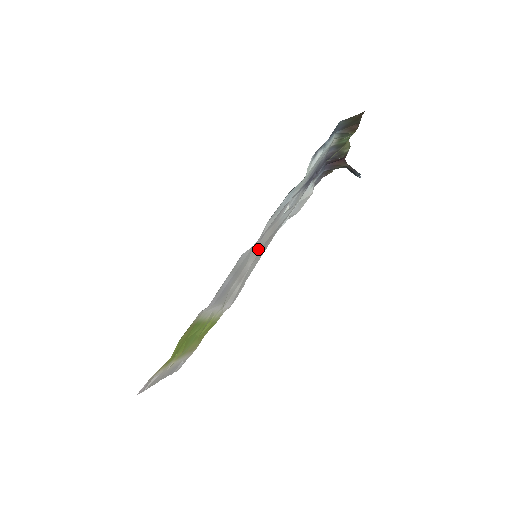
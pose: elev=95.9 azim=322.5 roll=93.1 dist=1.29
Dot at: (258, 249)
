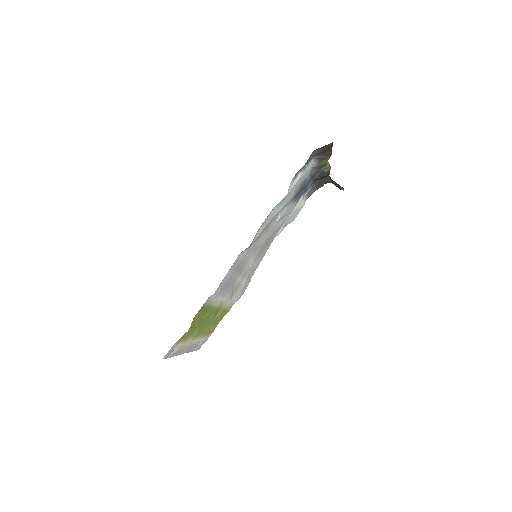
Dot at: (256, 250)
